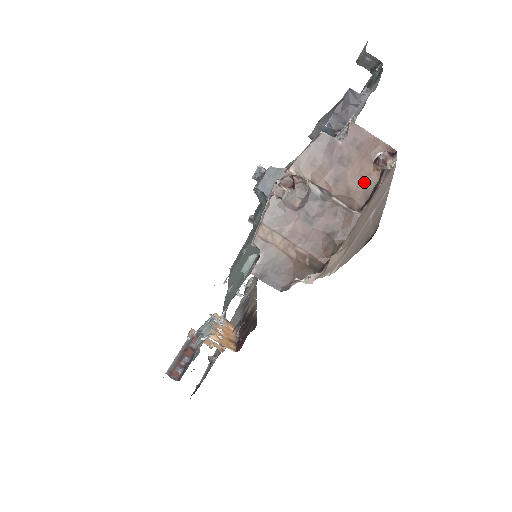
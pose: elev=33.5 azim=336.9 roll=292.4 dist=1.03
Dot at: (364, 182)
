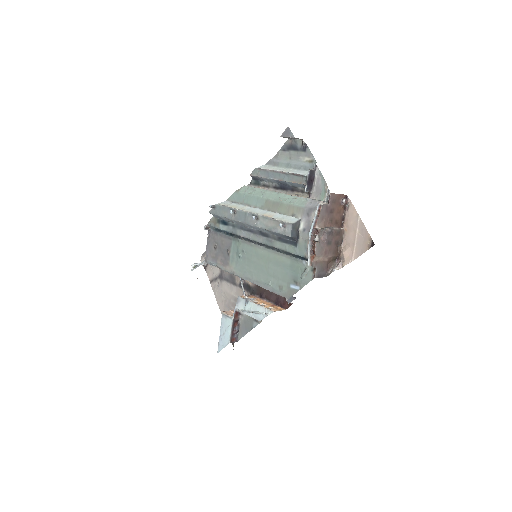
Dot at: (340, 214)
